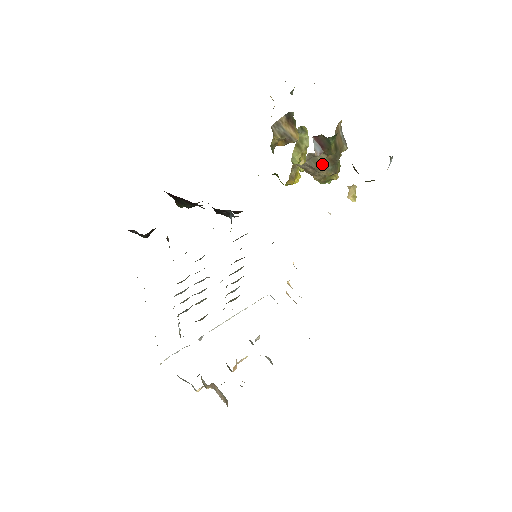
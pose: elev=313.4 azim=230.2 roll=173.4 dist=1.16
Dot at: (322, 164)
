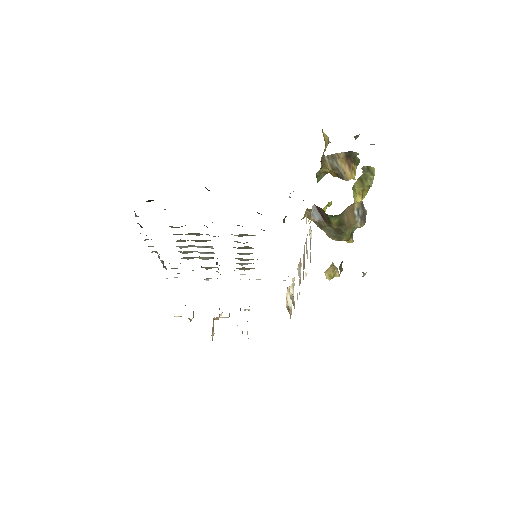
Dot at: (325, 227)
